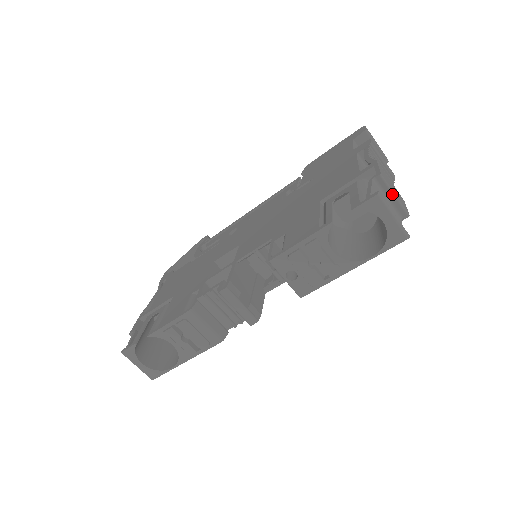
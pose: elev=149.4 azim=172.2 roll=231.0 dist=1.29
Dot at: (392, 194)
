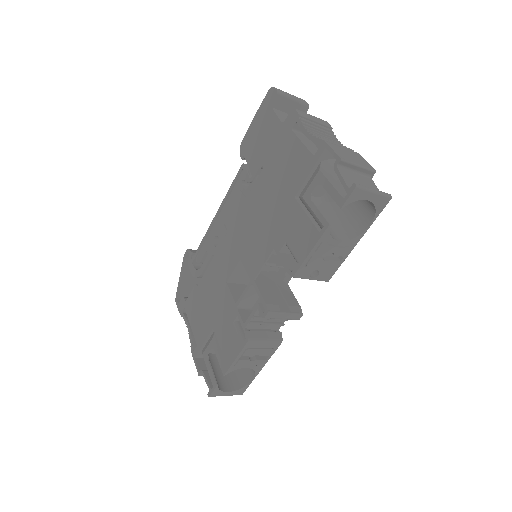
Dot at: (356, 166)
